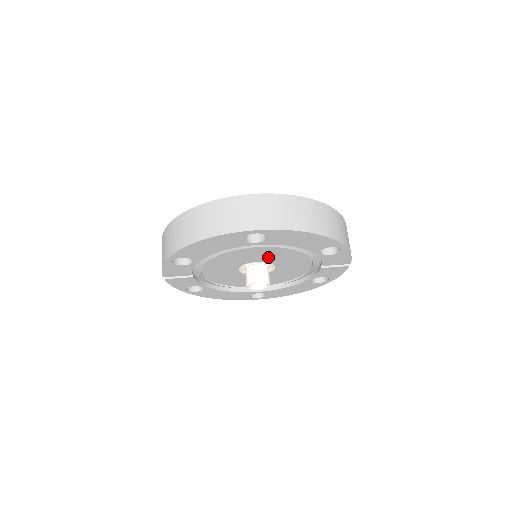
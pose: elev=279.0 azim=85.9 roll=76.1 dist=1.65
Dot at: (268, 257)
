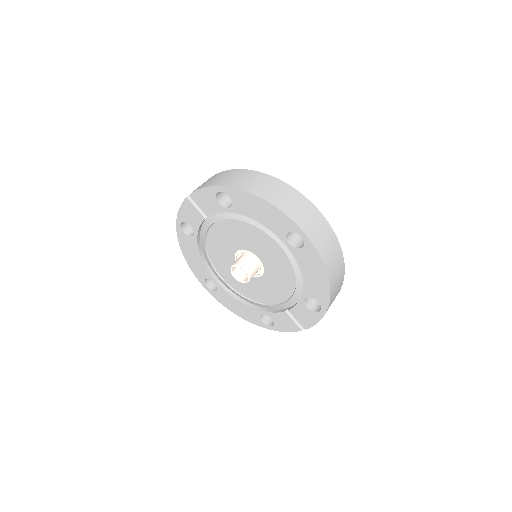
Dot at: (271, 264)
